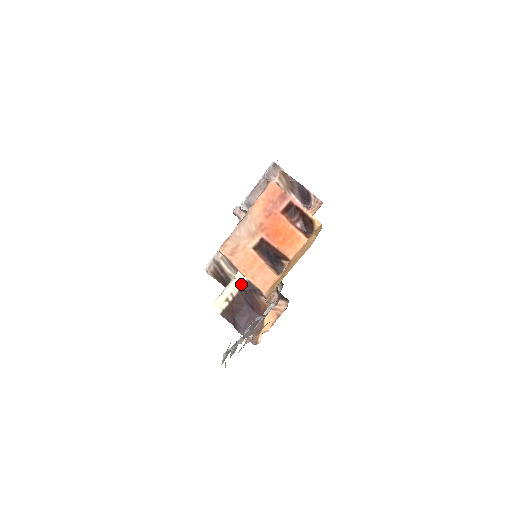
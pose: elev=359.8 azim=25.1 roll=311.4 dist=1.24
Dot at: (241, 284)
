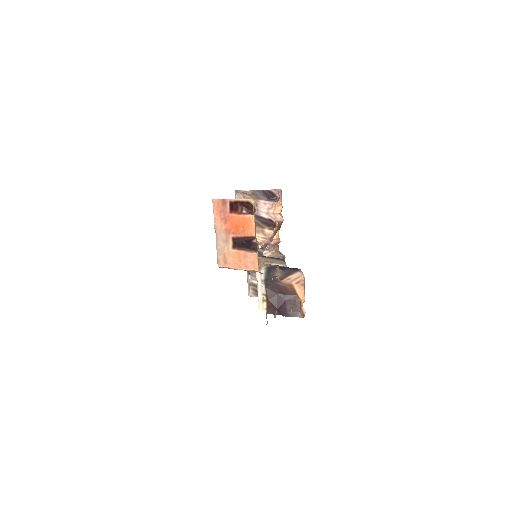
Dot at: (263, 282)
